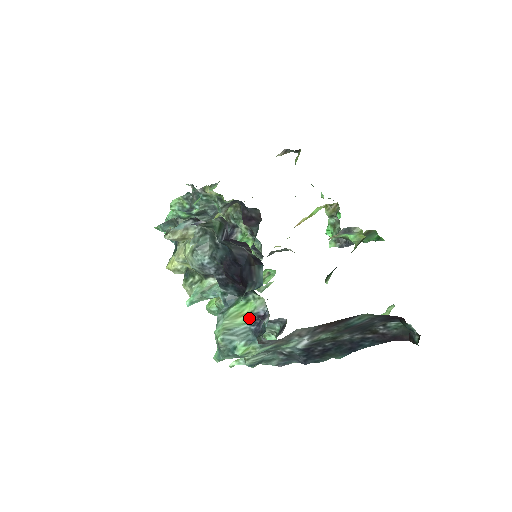
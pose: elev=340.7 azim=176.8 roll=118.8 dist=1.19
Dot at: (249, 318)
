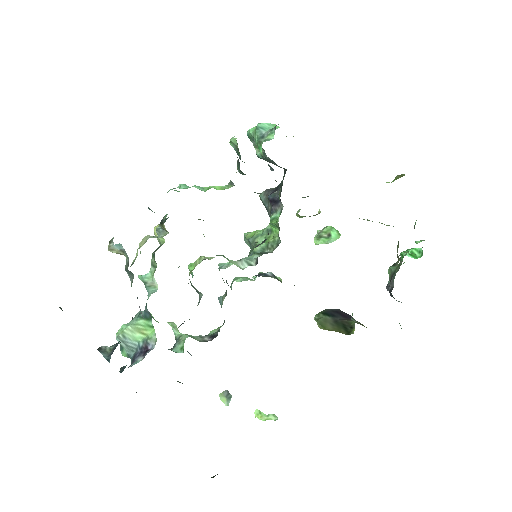
Dot at: (142, 341)
